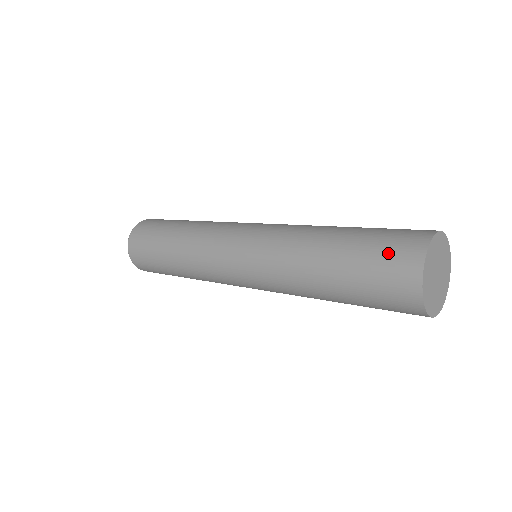
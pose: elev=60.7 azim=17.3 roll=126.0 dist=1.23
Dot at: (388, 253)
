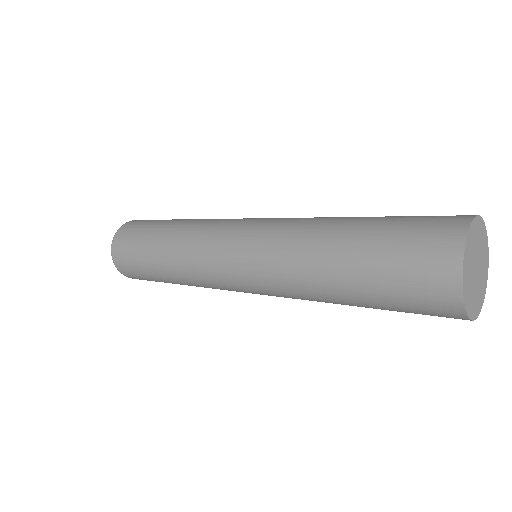
Dot at: (414, 261)
